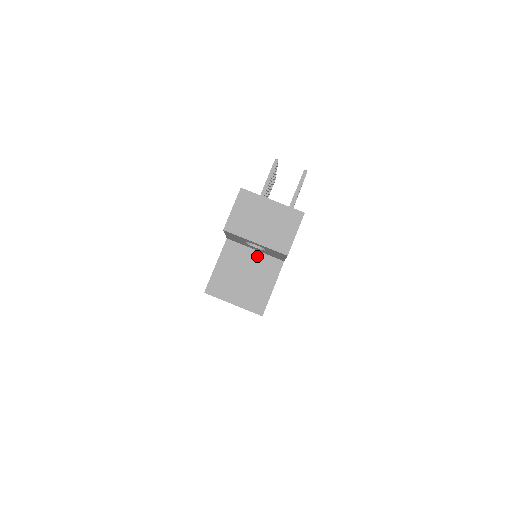
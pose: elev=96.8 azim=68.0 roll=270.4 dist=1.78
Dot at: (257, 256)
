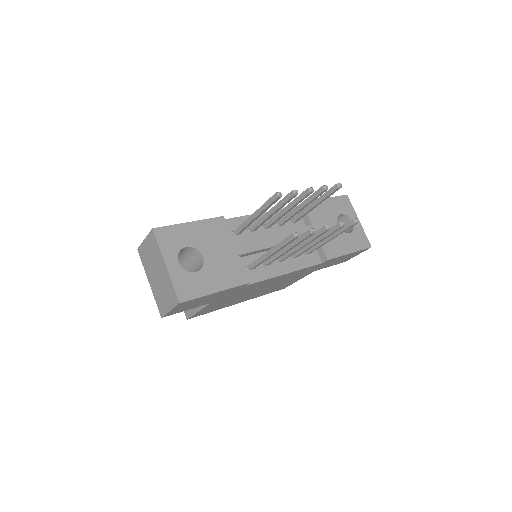
Dot at: occluded
